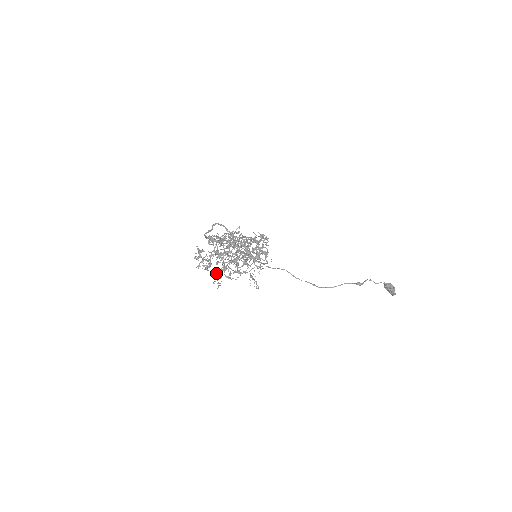
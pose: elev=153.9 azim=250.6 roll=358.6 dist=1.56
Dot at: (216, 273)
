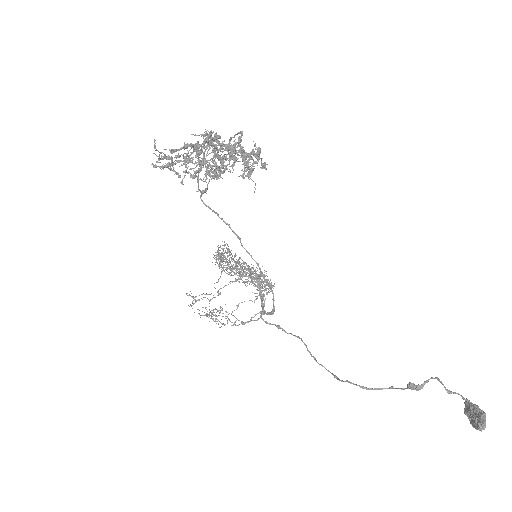
Dot at: occluded
